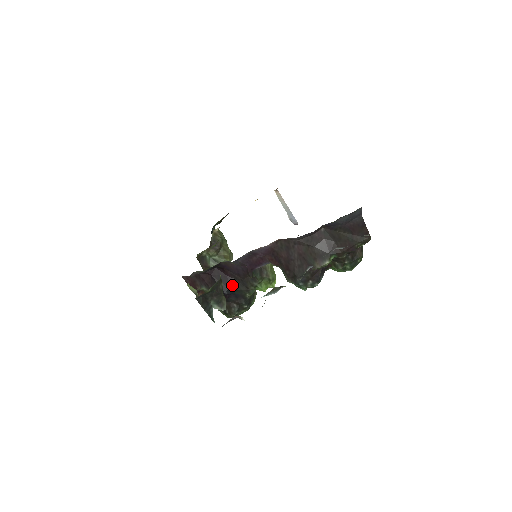
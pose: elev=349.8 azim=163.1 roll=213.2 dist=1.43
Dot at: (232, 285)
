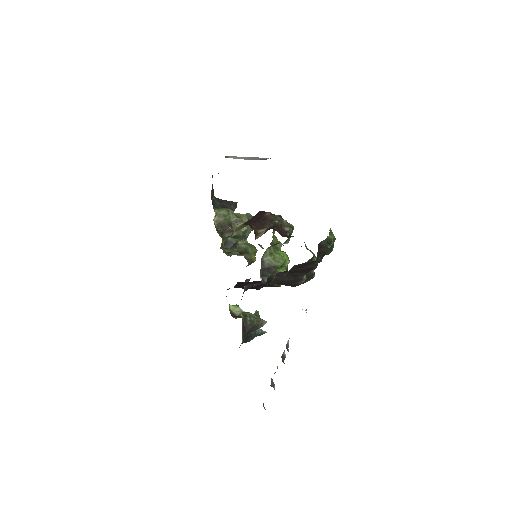
Dot at: occluded
